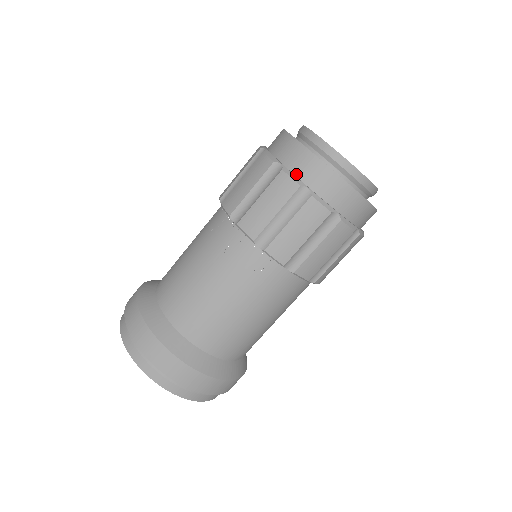
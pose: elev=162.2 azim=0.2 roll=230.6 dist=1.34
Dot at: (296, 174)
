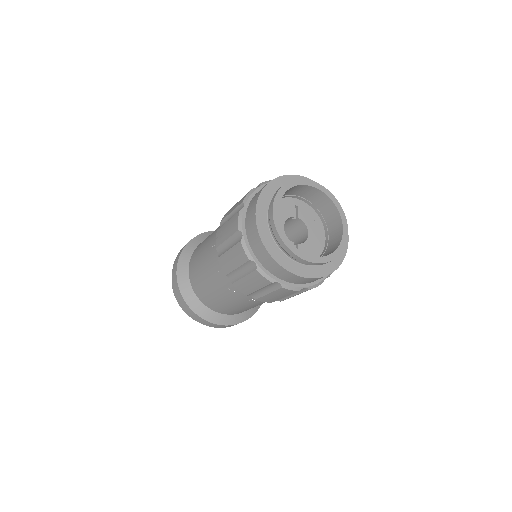
Dot at: (268, 270)
